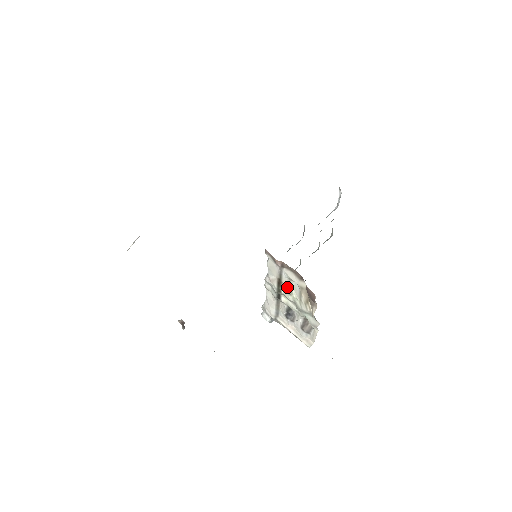
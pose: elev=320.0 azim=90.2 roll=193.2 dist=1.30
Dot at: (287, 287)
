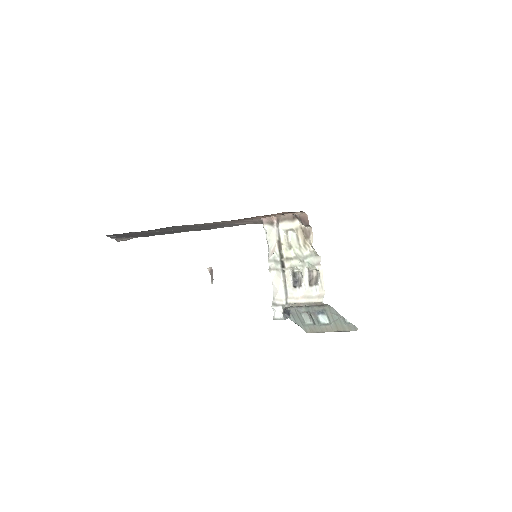
Dot at: (286, 243)
